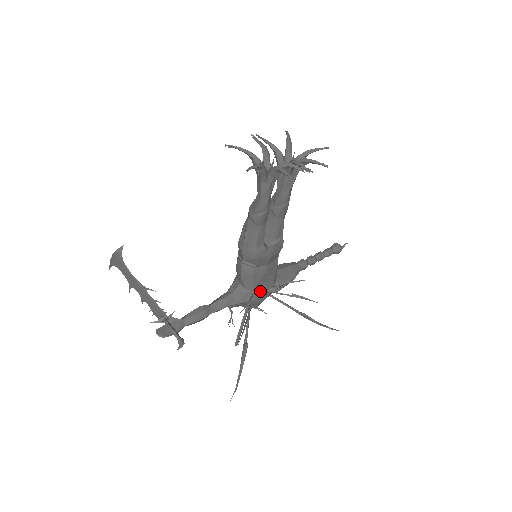
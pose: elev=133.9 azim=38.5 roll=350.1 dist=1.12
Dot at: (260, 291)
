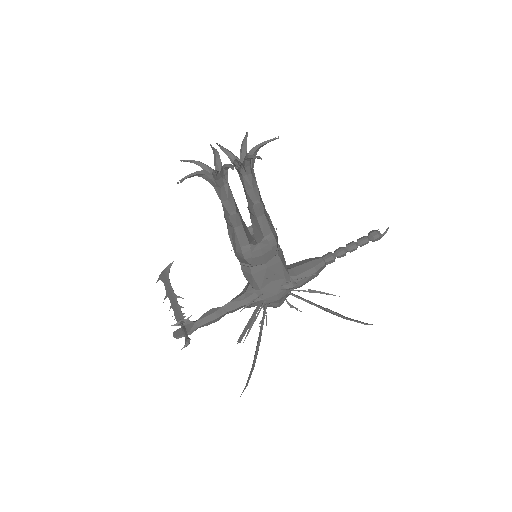
Dot at: (270, 290)
